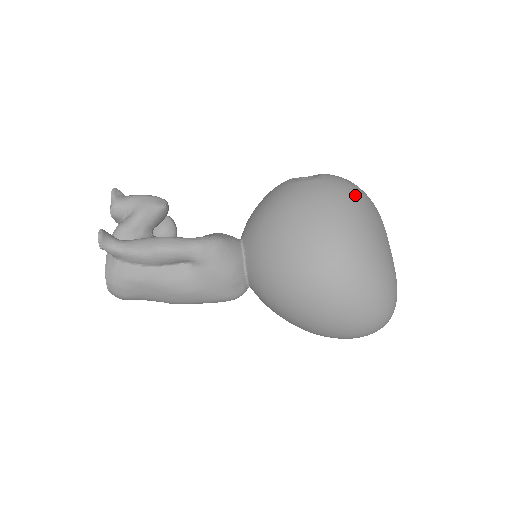
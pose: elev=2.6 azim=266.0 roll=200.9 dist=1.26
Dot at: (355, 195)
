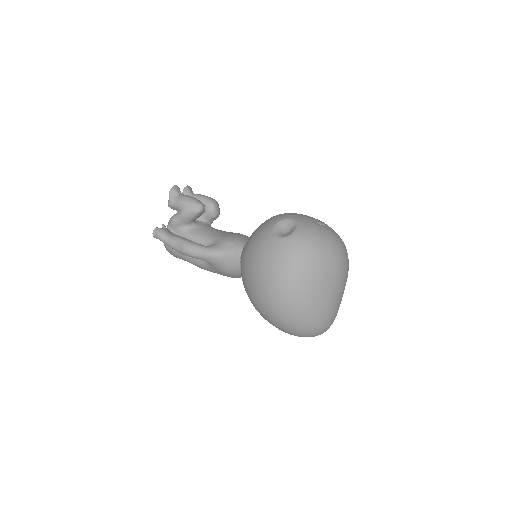
Dot at: (304, 264)
